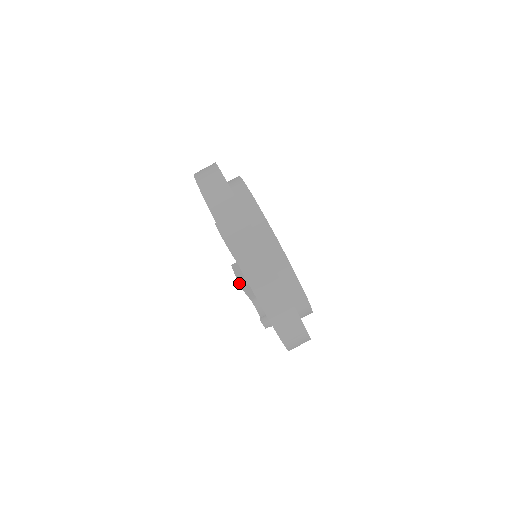
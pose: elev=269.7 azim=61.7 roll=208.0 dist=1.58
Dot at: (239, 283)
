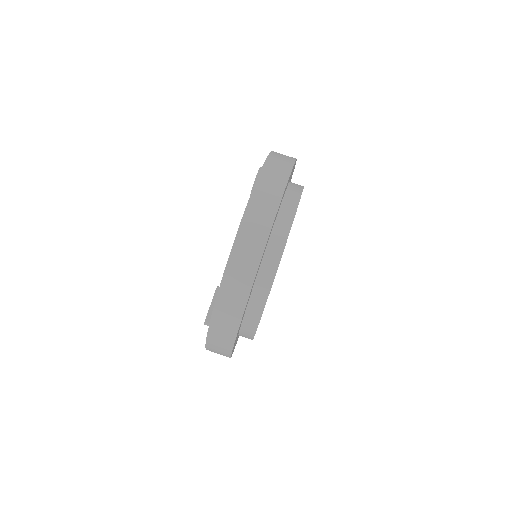
Dot at: (204, 324)
